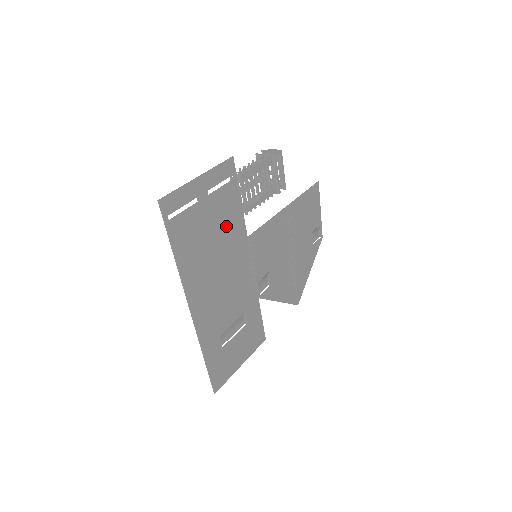
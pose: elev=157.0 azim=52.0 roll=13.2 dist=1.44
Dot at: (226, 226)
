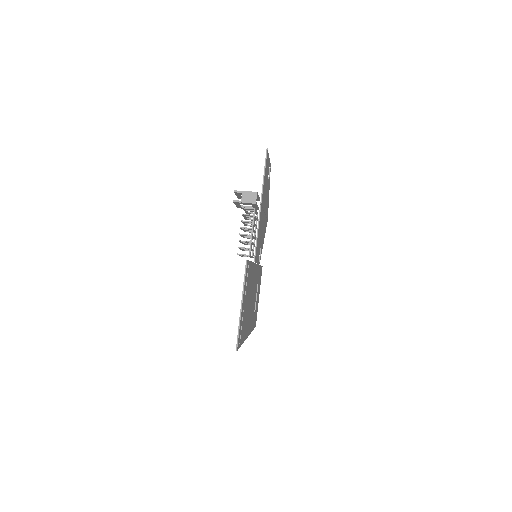
Dot at: (250, 285)
